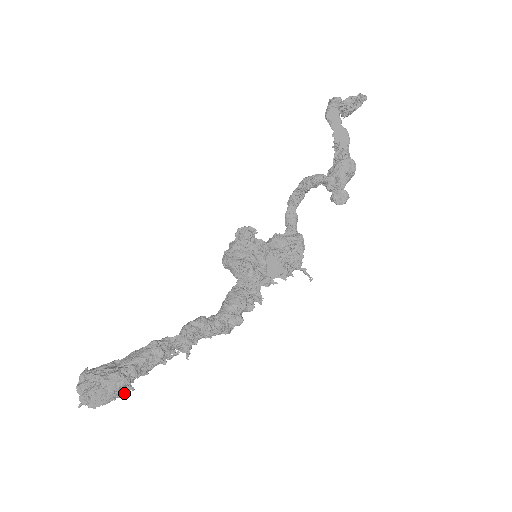
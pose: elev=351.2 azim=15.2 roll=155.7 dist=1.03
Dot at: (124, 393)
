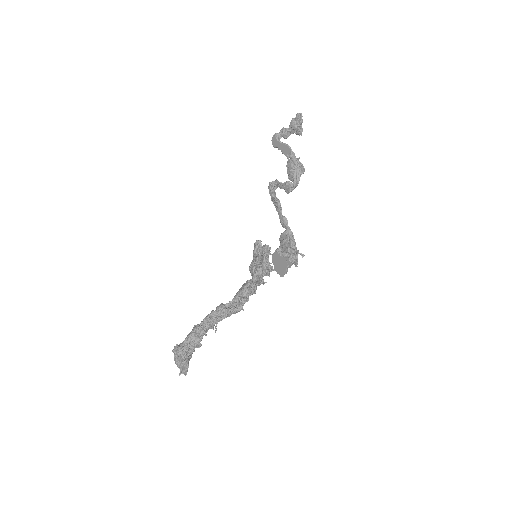
Dot at: (183, 358)
